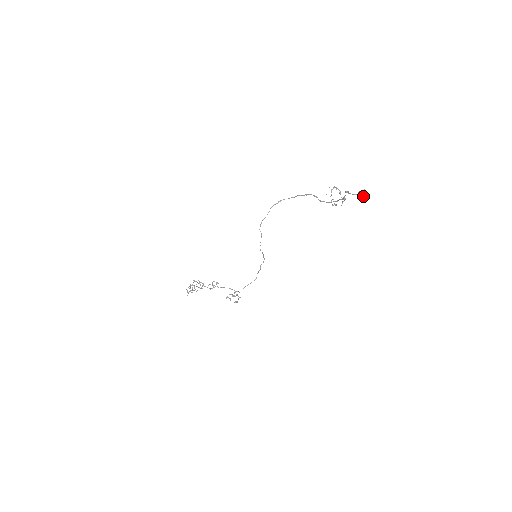
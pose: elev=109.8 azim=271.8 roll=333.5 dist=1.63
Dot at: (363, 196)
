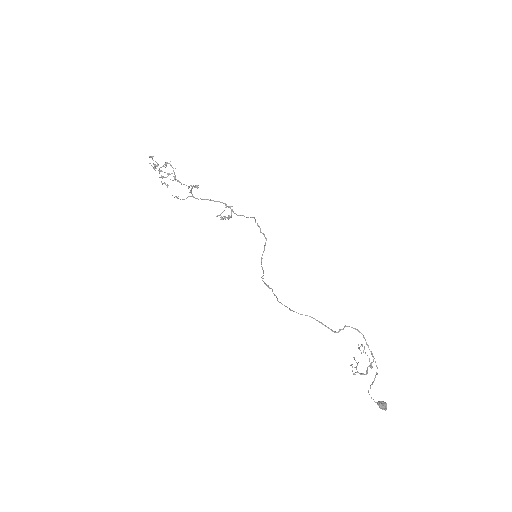
Dot at: (382, 407)
